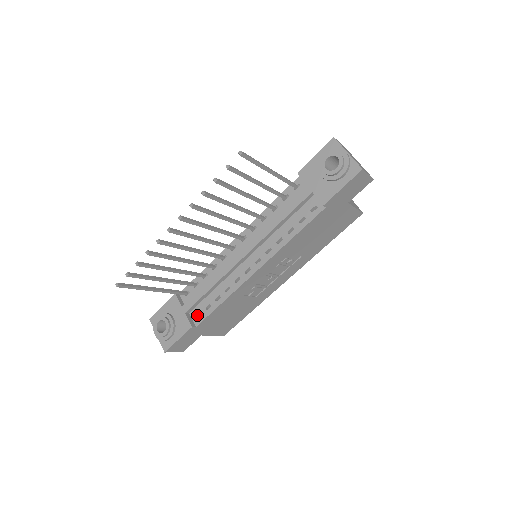
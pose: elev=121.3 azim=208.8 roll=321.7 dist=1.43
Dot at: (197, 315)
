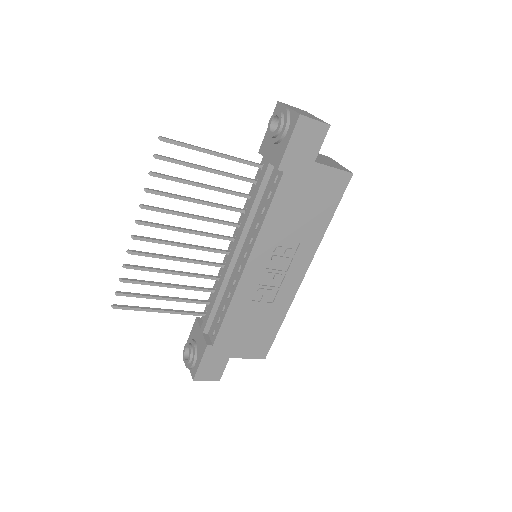
Dot at: (212, 333)
